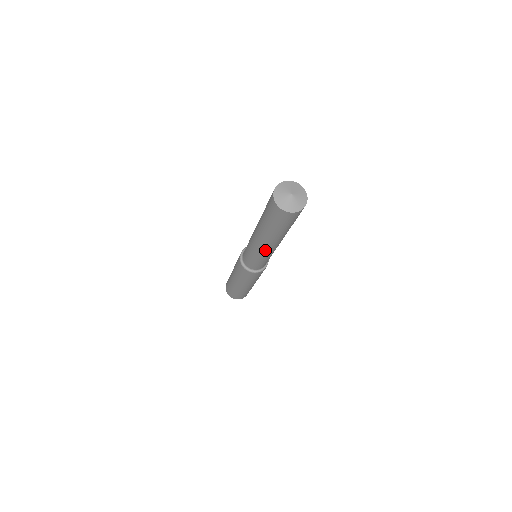
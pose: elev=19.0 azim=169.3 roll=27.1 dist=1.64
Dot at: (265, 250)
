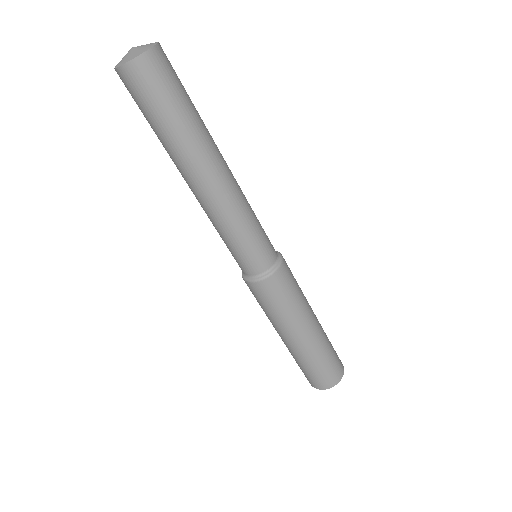
Dot at: (227, 193)
